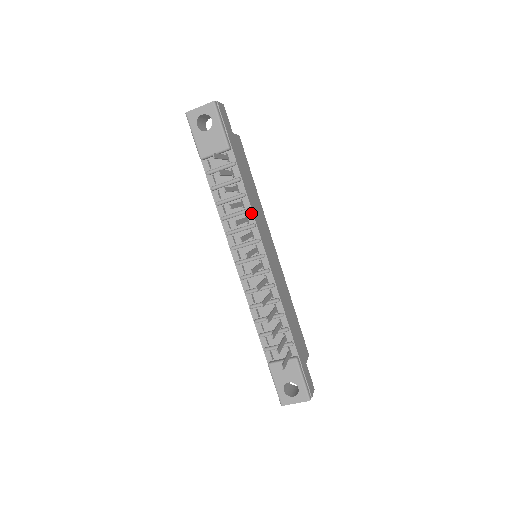
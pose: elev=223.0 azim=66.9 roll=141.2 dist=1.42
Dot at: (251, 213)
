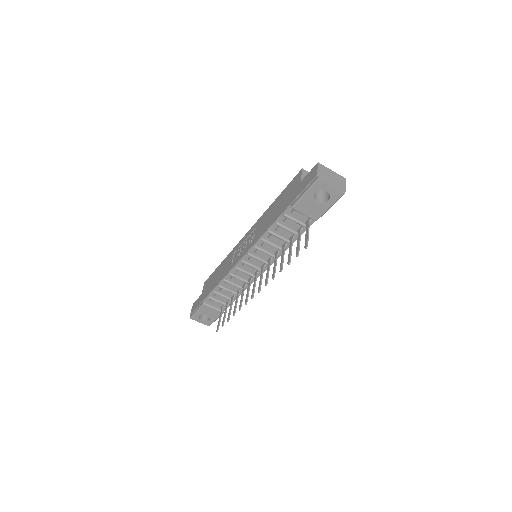
Dot at: occluded
